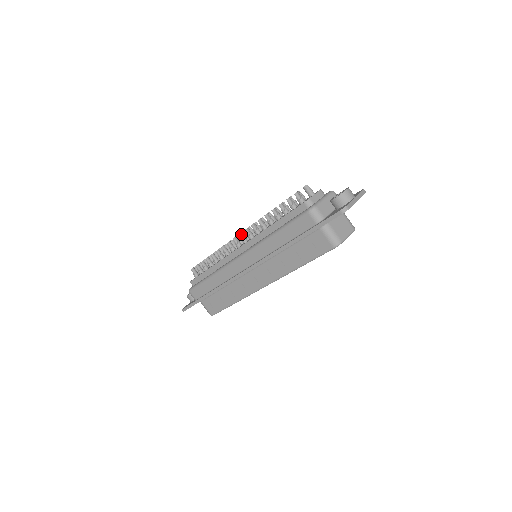
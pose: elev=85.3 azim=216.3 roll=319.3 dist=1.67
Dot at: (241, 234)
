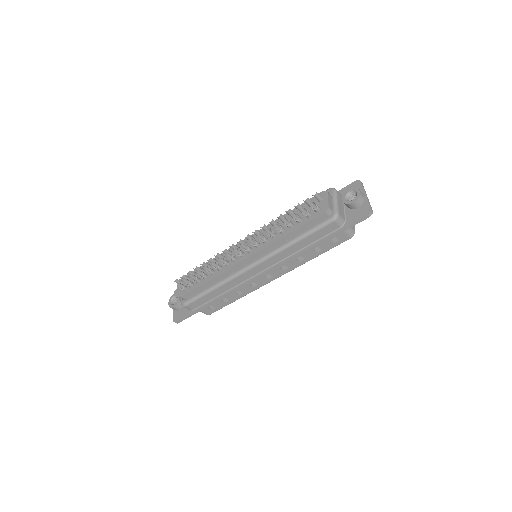
Dot at: (243, 245)
